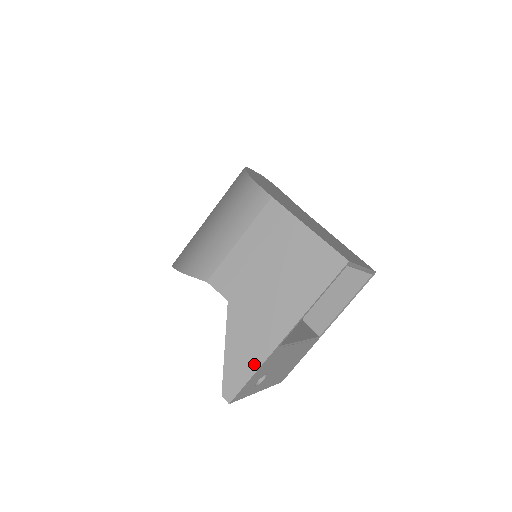
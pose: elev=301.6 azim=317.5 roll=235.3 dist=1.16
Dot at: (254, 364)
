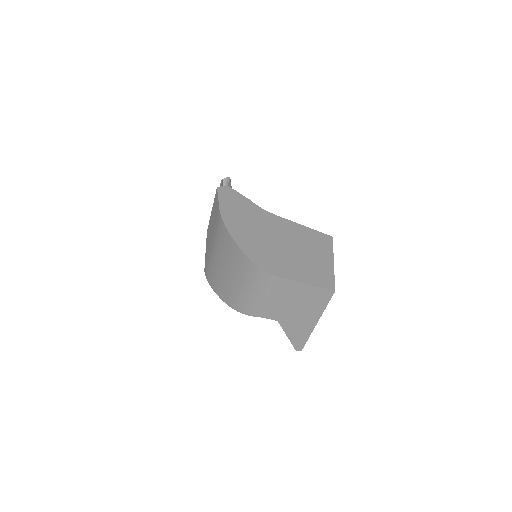
Dot at: (306, 337)
